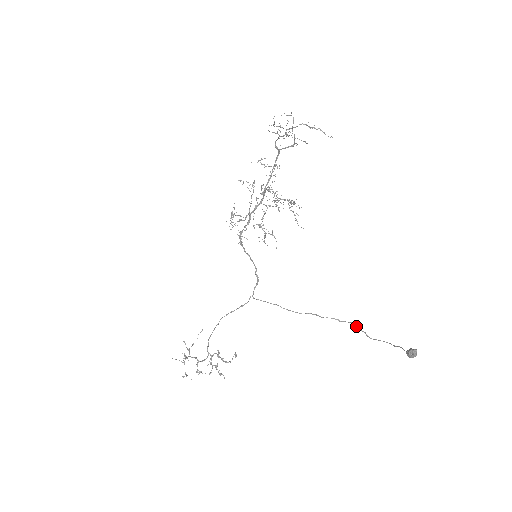
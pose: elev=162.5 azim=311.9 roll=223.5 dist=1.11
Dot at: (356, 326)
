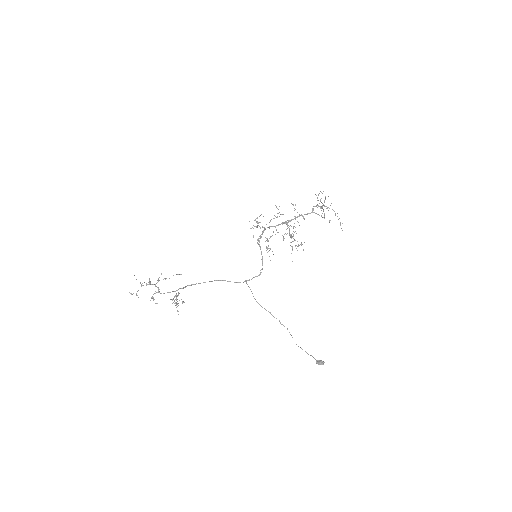
Dot at: occluded
